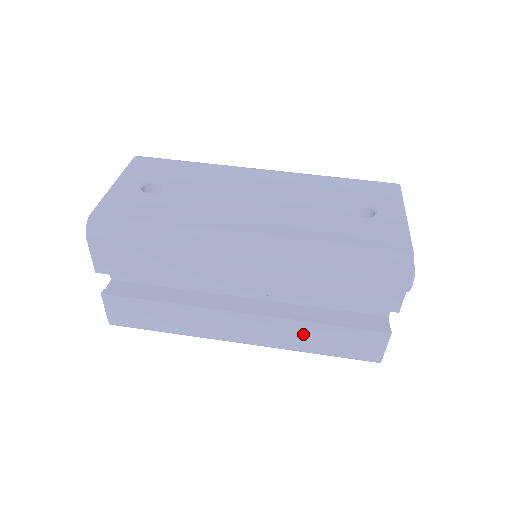
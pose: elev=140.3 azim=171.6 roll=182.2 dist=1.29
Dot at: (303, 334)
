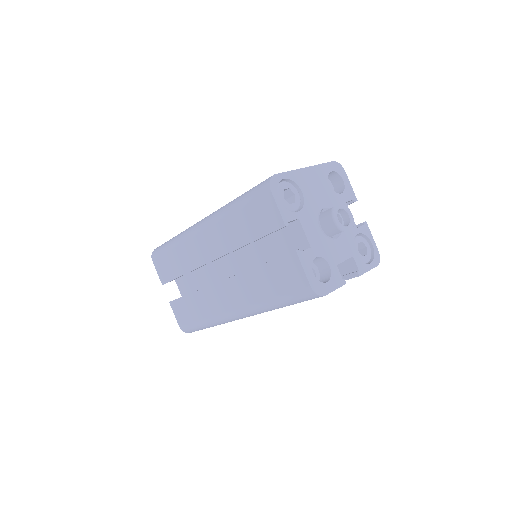
Dot at: (255, 284)
